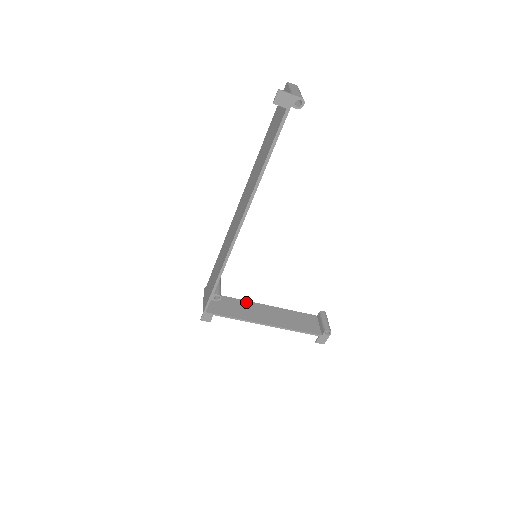
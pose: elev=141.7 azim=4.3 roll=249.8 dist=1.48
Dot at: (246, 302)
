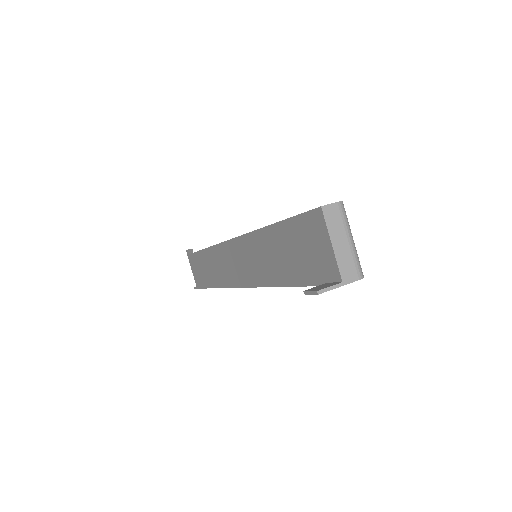
Dot at: occluded
